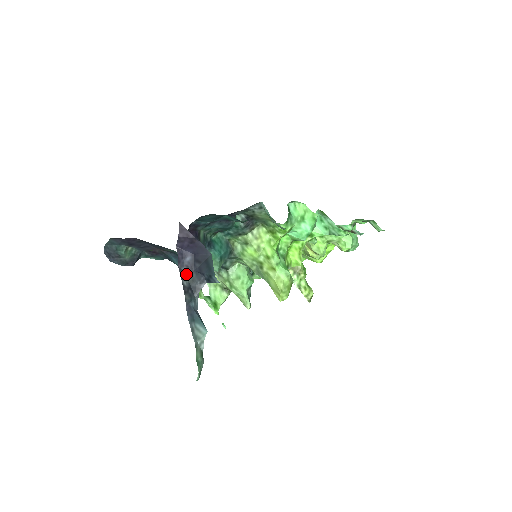
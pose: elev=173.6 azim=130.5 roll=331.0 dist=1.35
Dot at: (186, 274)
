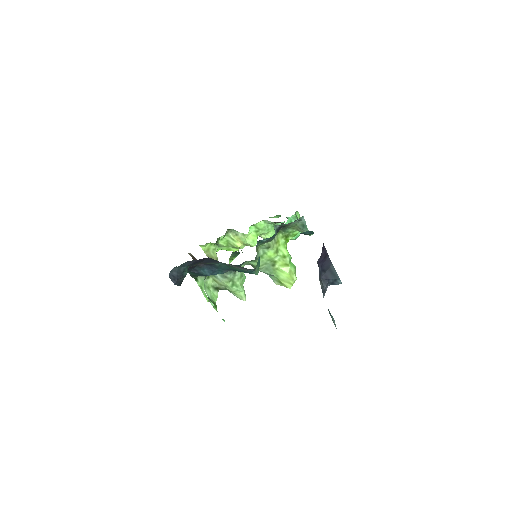
Dot at: (320, 282)
